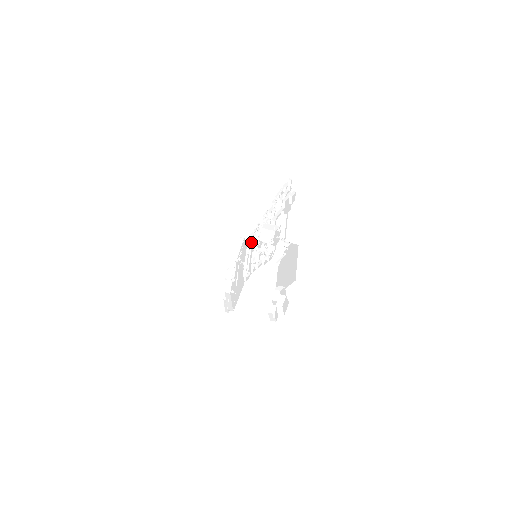
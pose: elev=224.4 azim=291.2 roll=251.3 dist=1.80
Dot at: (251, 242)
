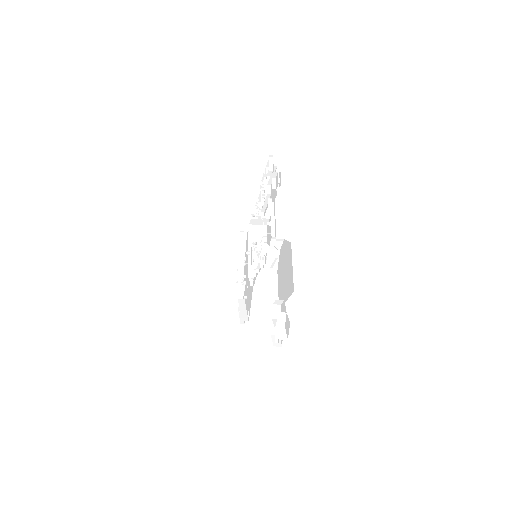
Dot at: occluded
